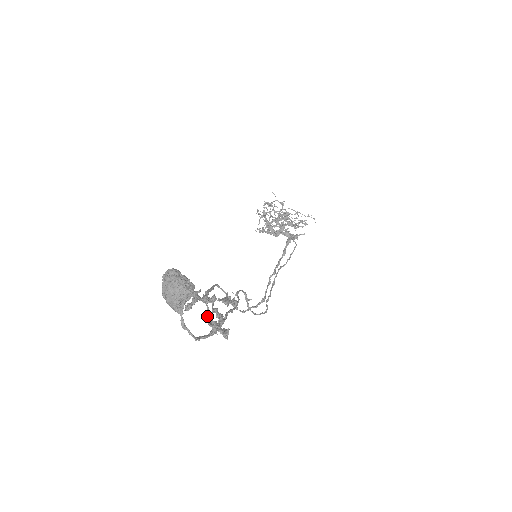
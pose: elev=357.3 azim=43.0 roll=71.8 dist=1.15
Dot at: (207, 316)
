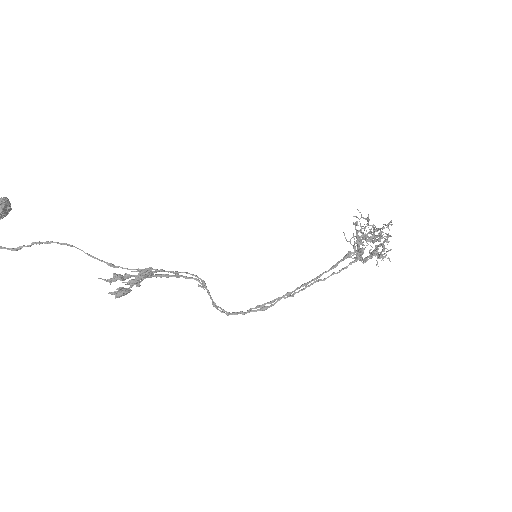
Dot at: occluded
